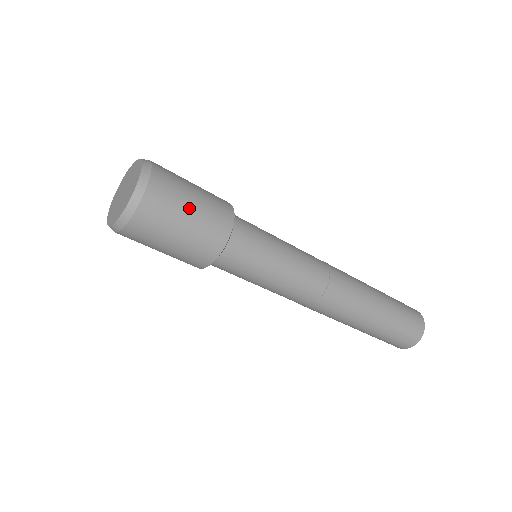
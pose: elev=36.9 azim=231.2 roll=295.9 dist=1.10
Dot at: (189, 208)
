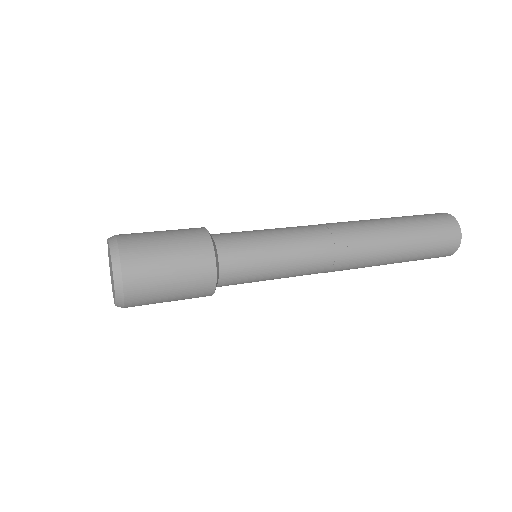
Dot at: (169, 294)
